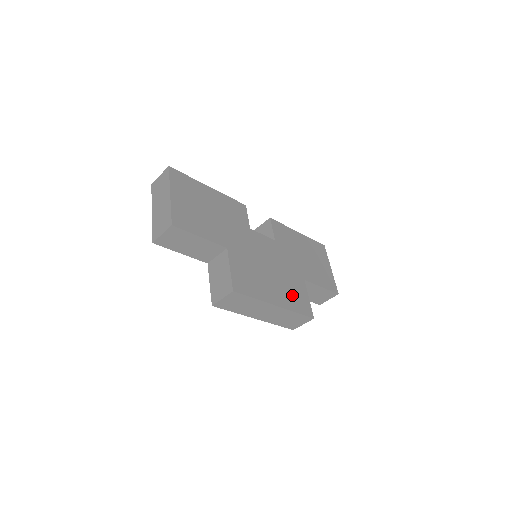
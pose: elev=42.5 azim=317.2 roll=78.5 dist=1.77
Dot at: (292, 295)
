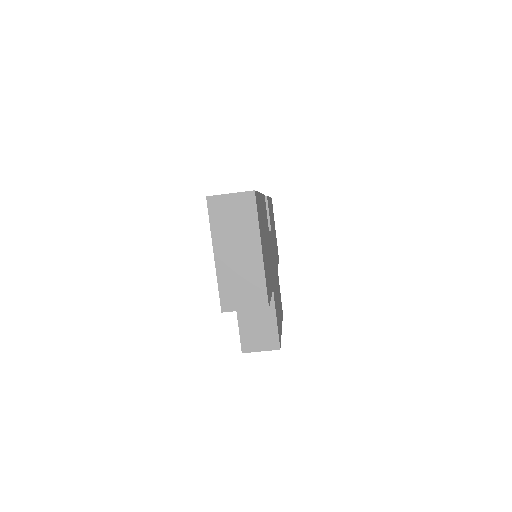
Dot at: occluded
